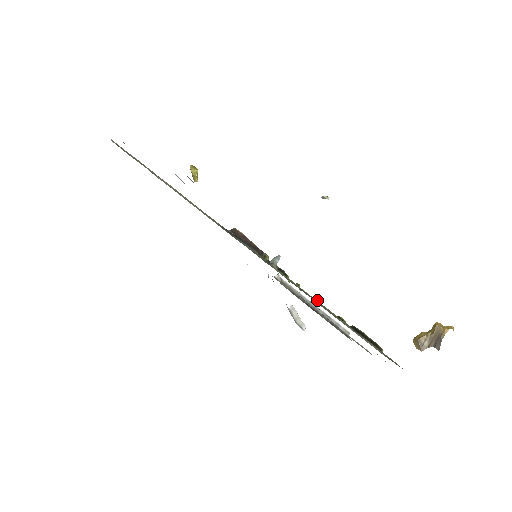
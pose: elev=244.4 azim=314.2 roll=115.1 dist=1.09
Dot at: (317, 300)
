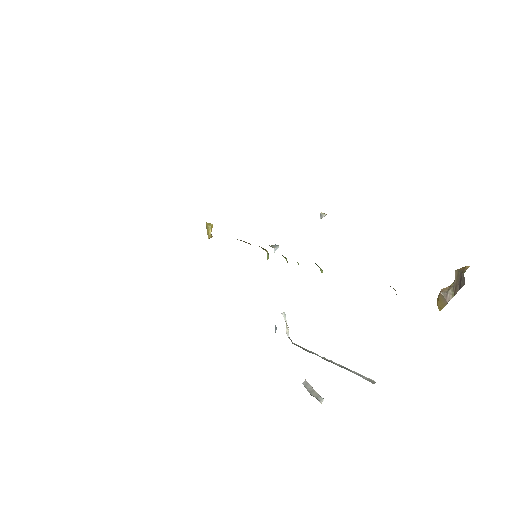
Dot at: (316, 264)
